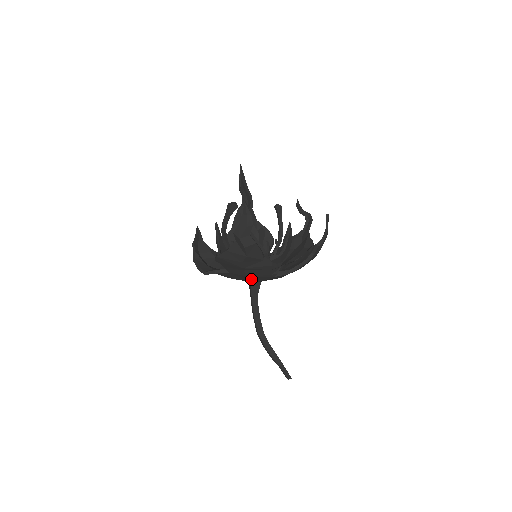
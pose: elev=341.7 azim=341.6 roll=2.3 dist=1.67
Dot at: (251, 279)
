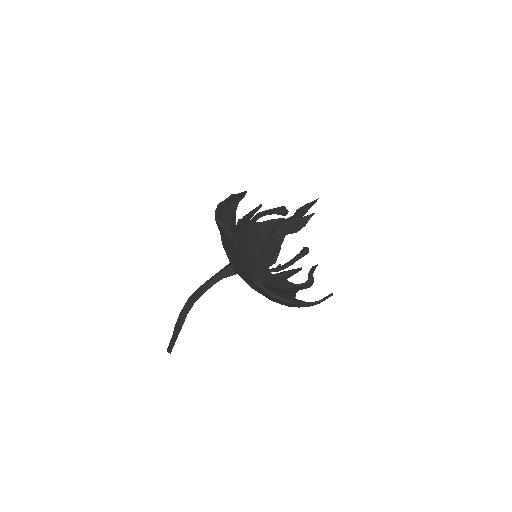
Dot at: (237, 263)
